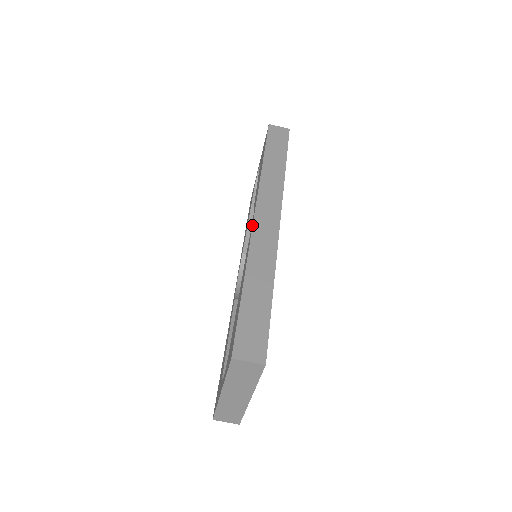
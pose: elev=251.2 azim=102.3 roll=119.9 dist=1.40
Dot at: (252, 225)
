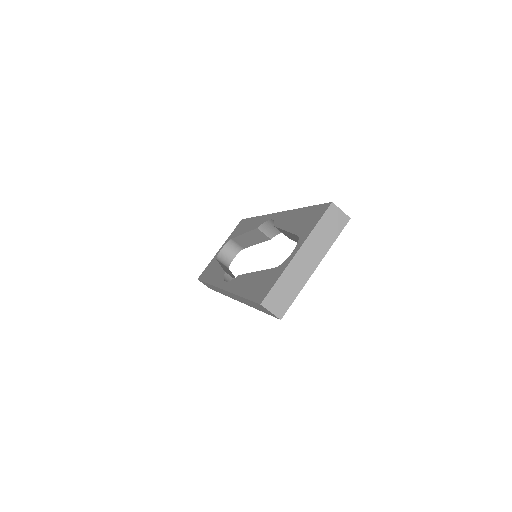
Dot at: (279, 212)
